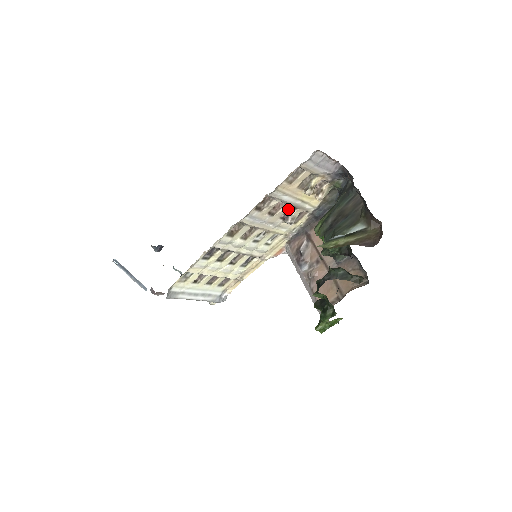
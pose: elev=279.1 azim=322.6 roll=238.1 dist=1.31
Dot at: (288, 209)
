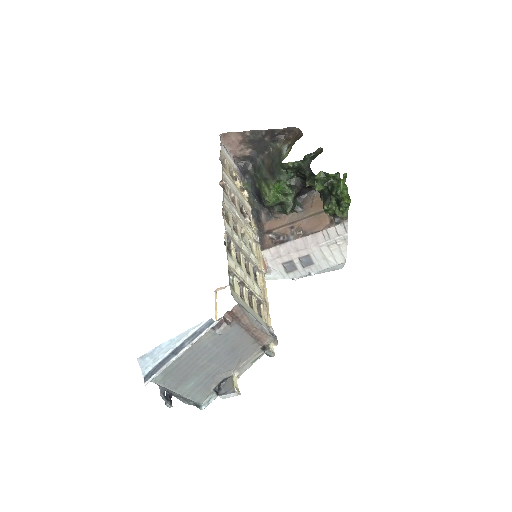
Dot at: occluded
